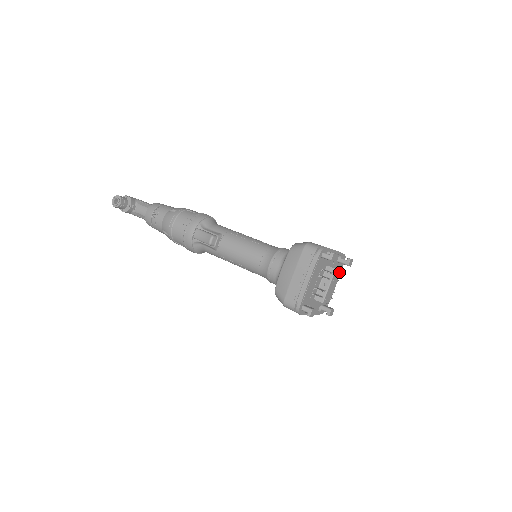
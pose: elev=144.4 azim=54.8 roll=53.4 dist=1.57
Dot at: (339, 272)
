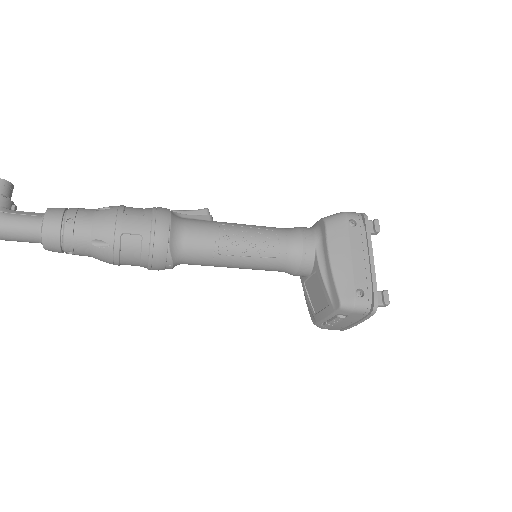
Dot at: occluded
